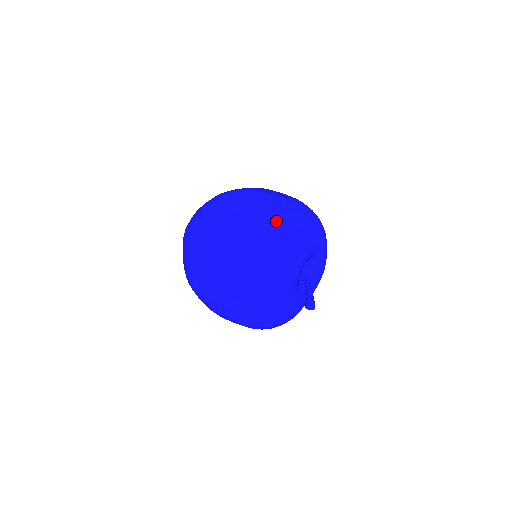
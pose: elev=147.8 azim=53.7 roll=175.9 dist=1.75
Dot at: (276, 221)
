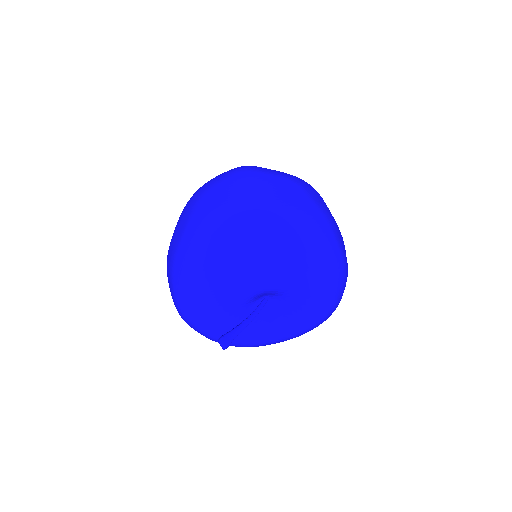
Dot at: (229, 222)
